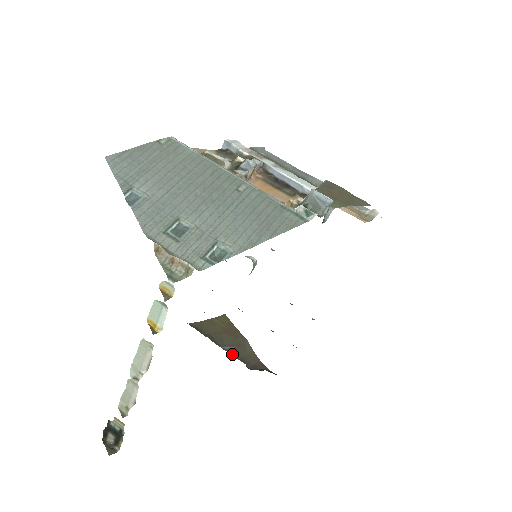
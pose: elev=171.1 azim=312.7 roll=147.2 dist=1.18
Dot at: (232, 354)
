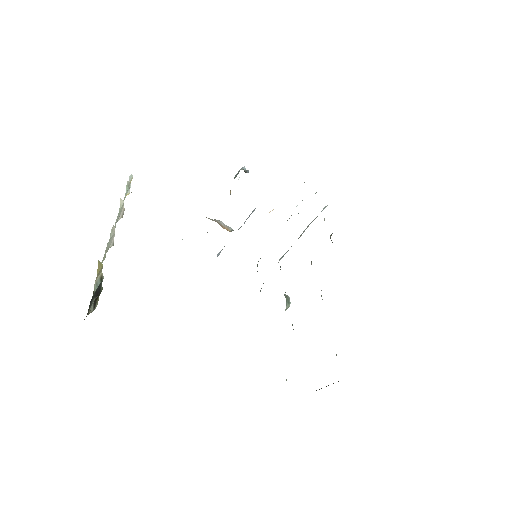
Dot at: occluded
